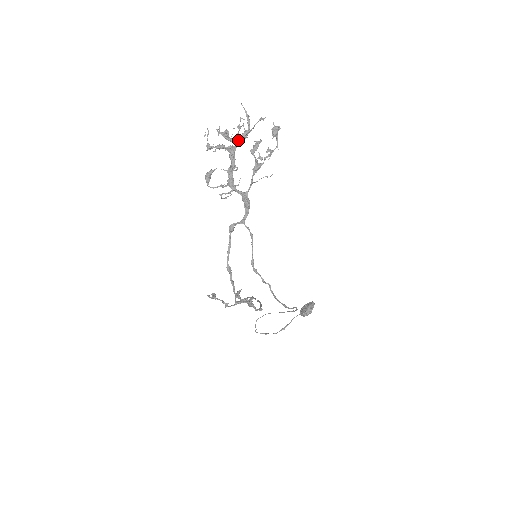
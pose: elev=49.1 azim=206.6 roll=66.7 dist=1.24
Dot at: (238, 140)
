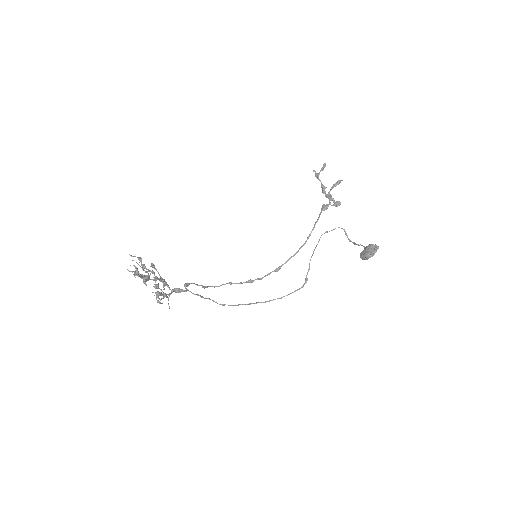
Dot at: occluded
